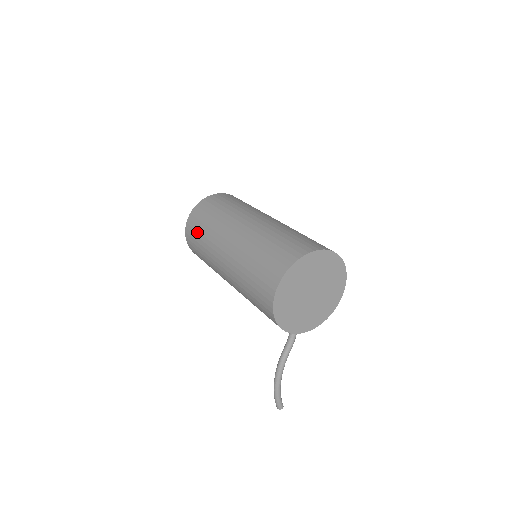
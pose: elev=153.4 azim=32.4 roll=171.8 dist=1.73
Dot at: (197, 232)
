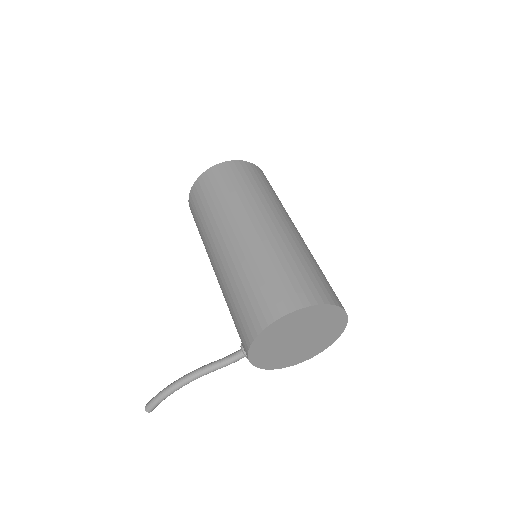
Dot at: (224, 184)
